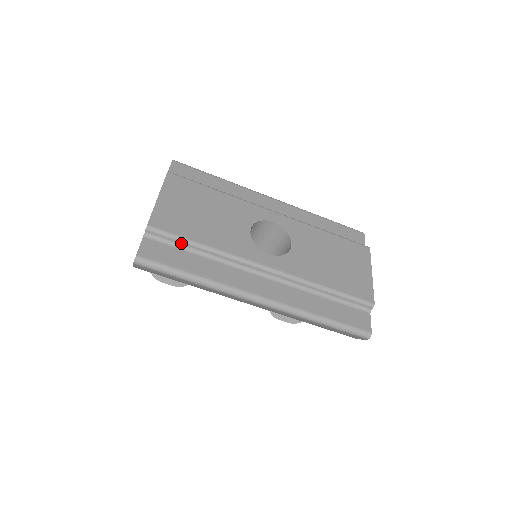
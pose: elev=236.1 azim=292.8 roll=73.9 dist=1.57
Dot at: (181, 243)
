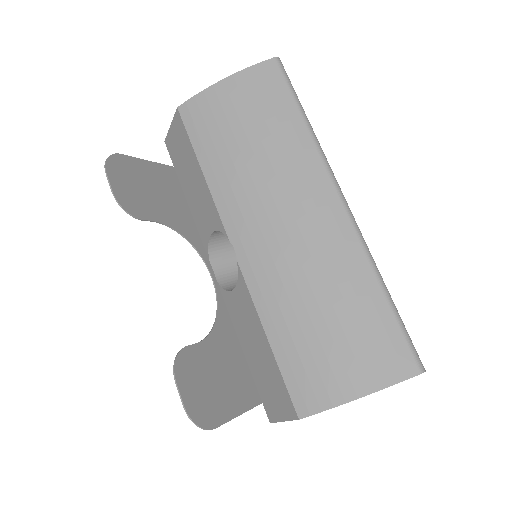
Dot at: occluded
